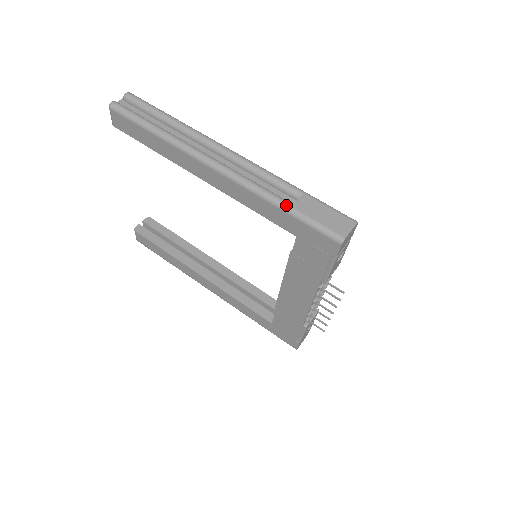
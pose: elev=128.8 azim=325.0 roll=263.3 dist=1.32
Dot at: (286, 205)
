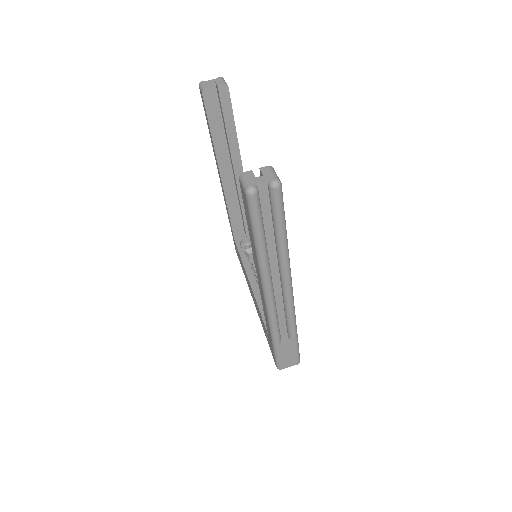
Dot at: (276, 342)
